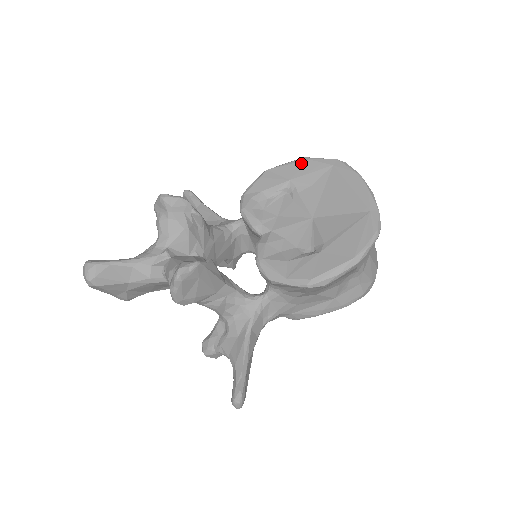
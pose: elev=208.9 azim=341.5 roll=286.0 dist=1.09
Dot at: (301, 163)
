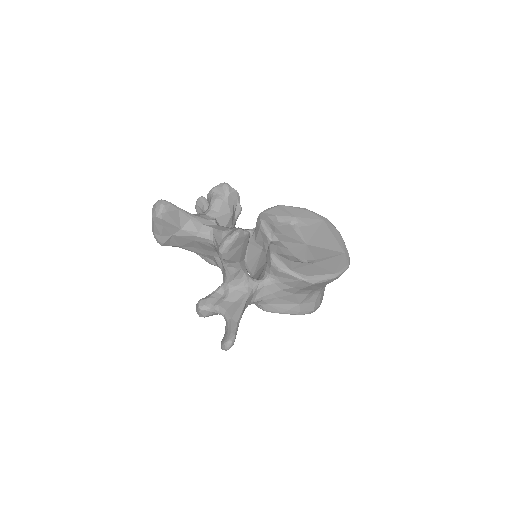
Dot at: (304, 210)
